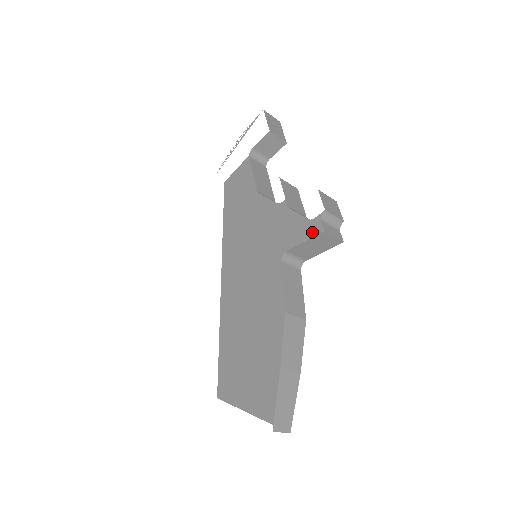
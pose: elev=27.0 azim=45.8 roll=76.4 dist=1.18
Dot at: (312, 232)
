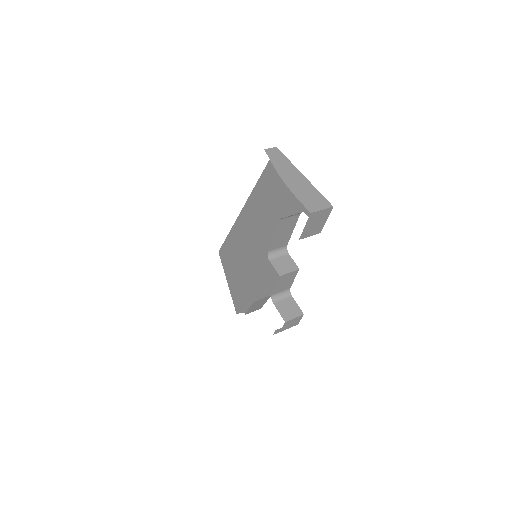
Dot at: occluded
